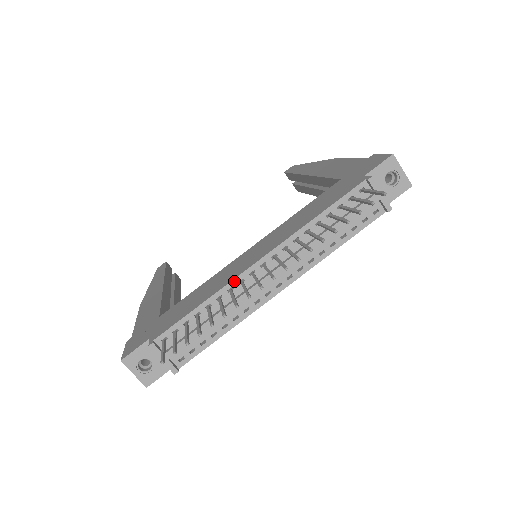
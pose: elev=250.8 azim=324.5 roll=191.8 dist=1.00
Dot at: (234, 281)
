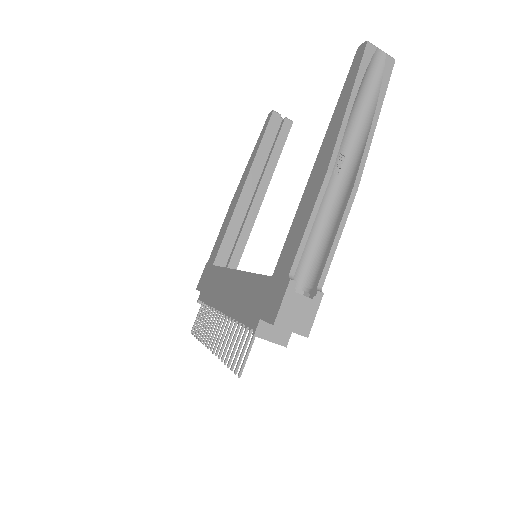
Dot at: (215, 309)
